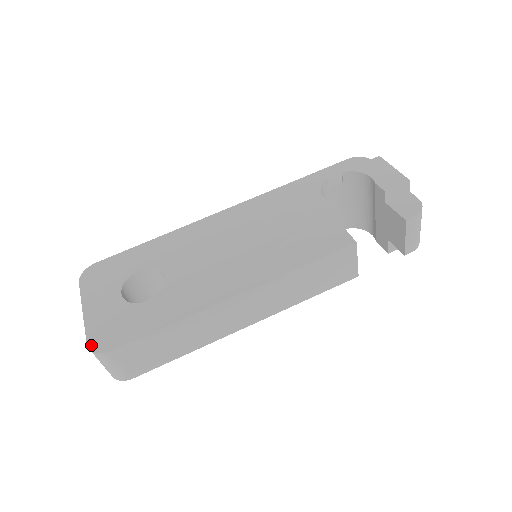
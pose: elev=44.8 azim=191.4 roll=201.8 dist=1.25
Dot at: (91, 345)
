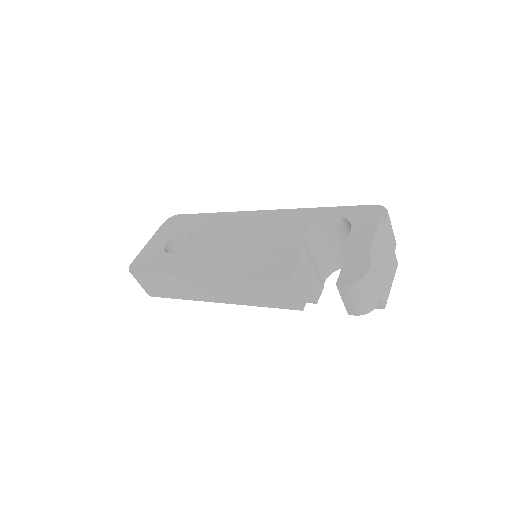
Dot at: (132, 265)
